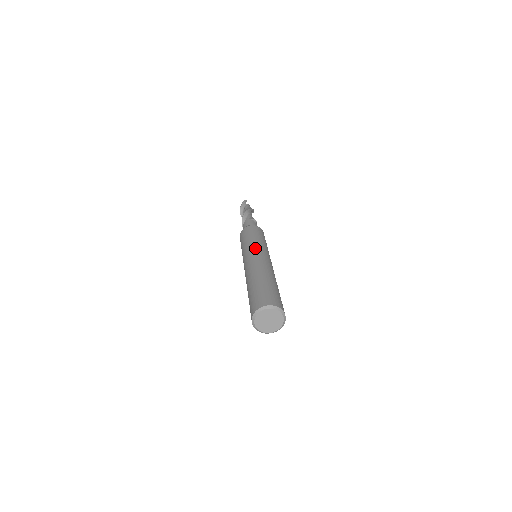
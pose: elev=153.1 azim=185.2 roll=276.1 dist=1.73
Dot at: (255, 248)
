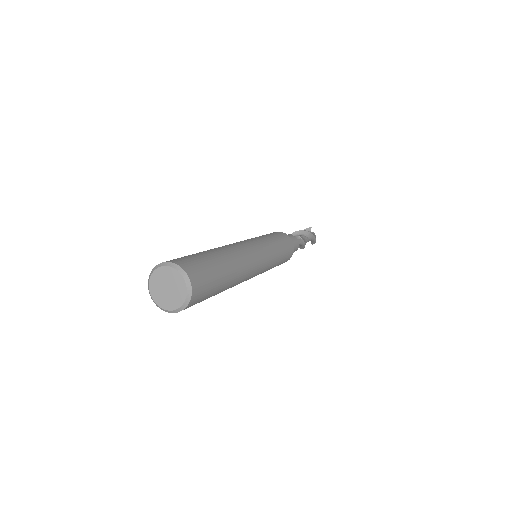
Dot at: occluded
